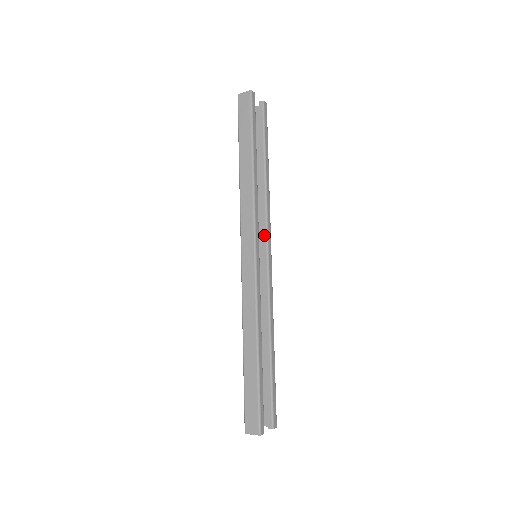
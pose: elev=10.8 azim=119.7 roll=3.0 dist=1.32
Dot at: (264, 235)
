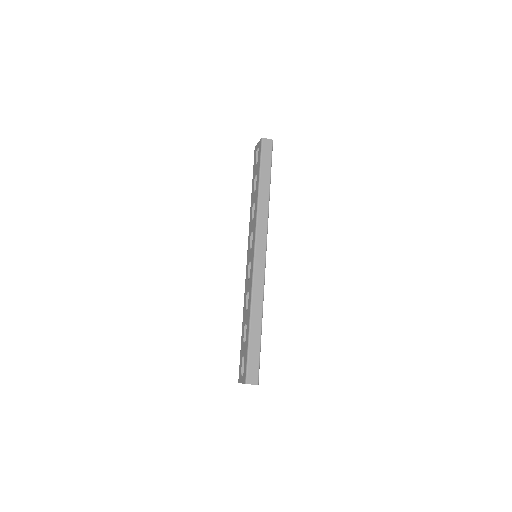
Dot at: occluded
